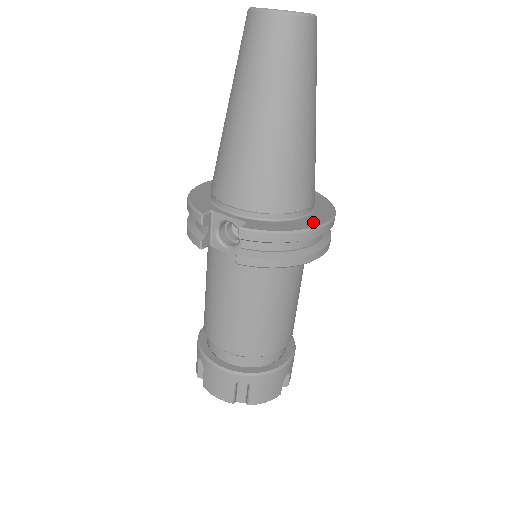
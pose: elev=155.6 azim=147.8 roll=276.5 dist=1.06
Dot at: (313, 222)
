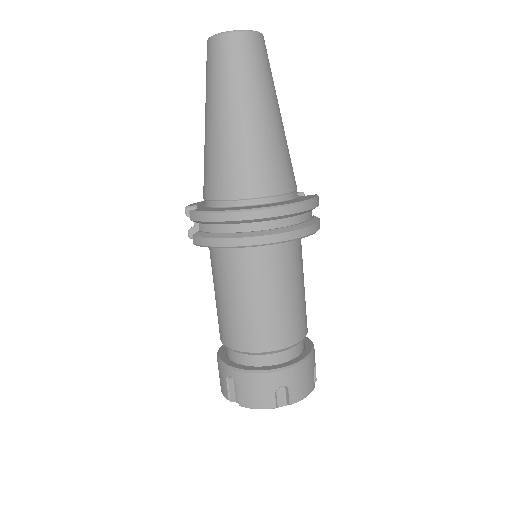
Dot at: (254, 207)
